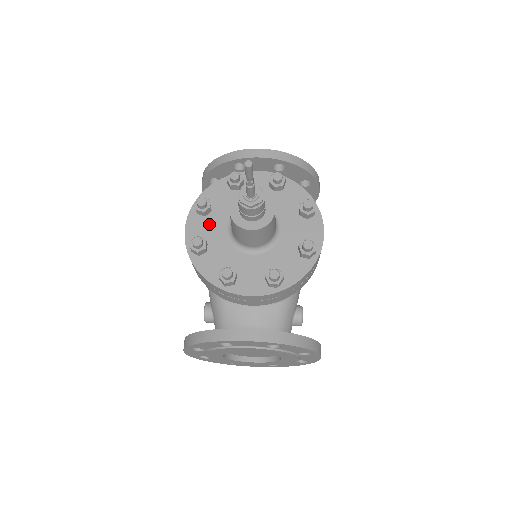
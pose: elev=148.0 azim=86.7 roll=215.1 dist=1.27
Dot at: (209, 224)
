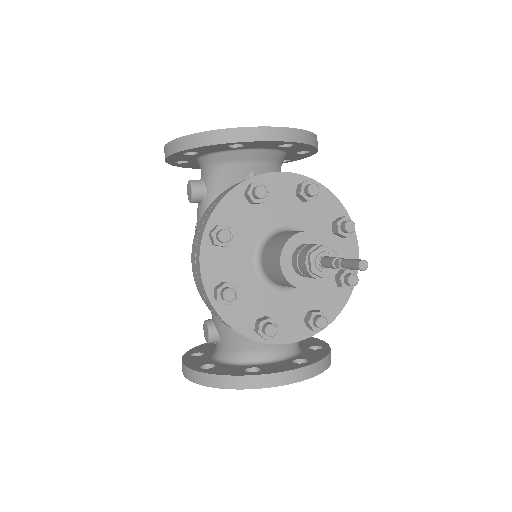
Dot at: (230, 258)
